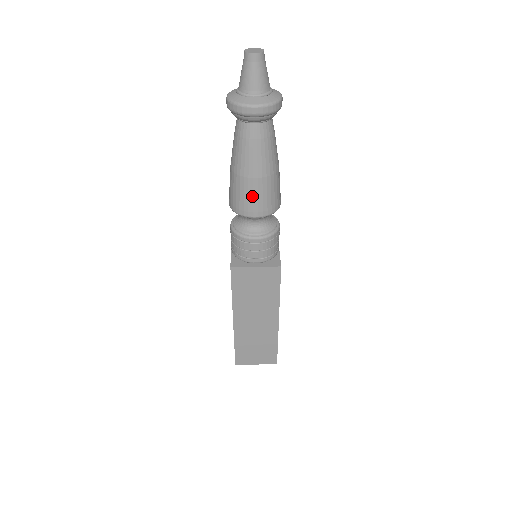
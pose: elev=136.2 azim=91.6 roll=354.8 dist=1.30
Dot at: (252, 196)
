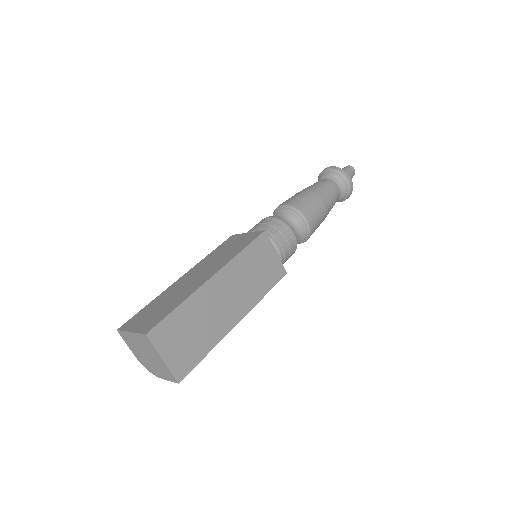
Dot at: (291, 198)
